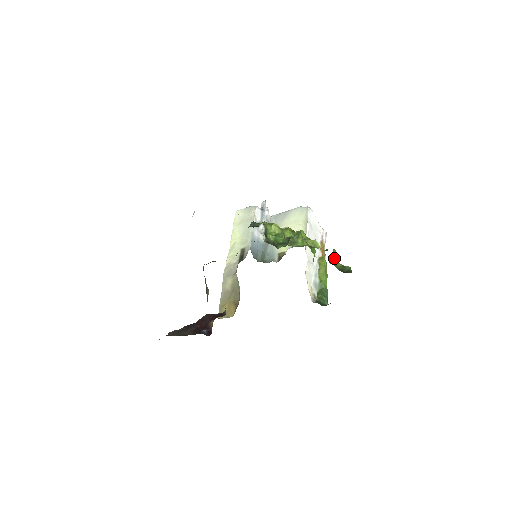
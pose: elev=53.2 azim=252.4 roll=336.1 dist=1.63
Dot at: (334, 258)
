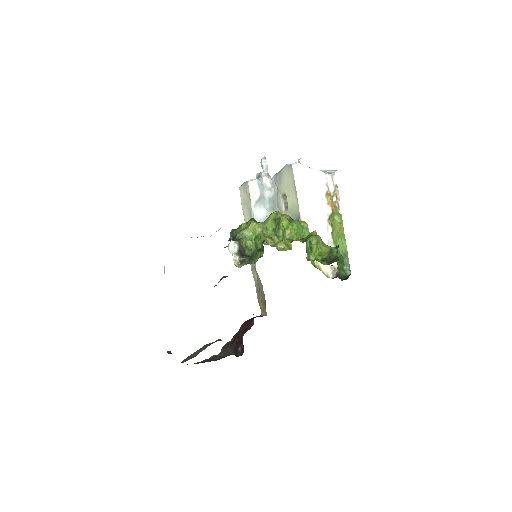
Dot at: (314, 249)
